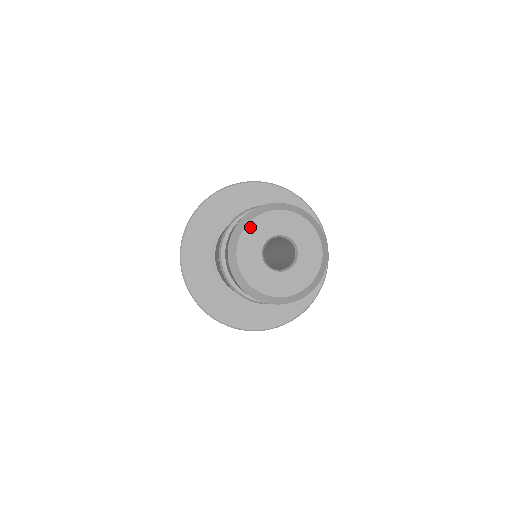
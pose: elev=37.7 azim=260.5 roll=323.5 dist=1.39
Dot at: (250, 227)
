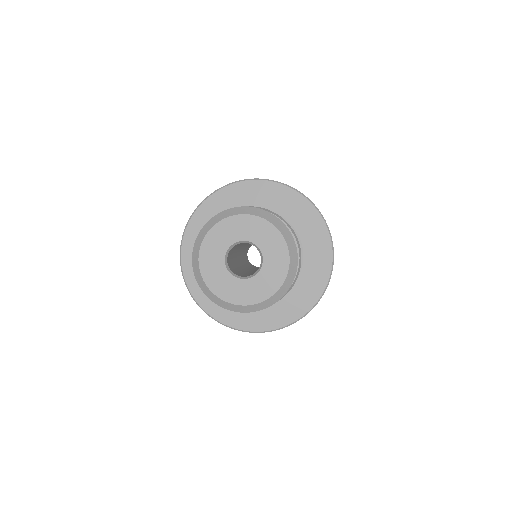
Dot at: (208, 239)
